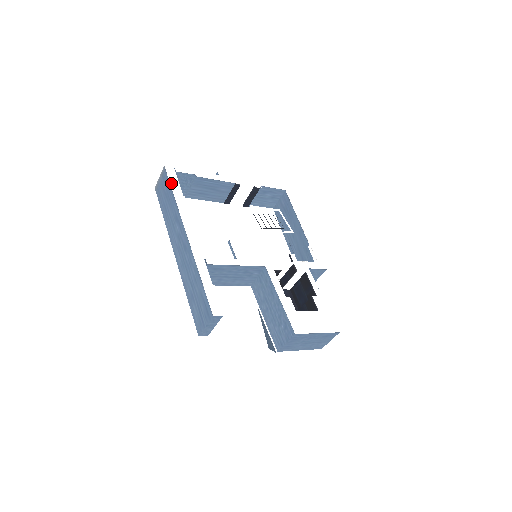
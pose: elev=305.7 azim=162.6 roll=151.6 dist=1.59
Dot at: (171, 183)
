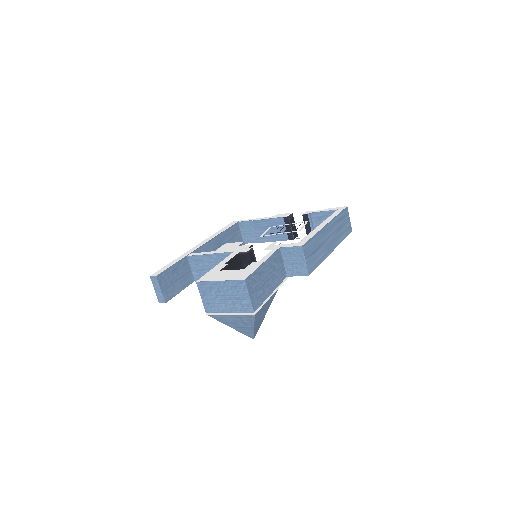
Dot at: (225, 227)
